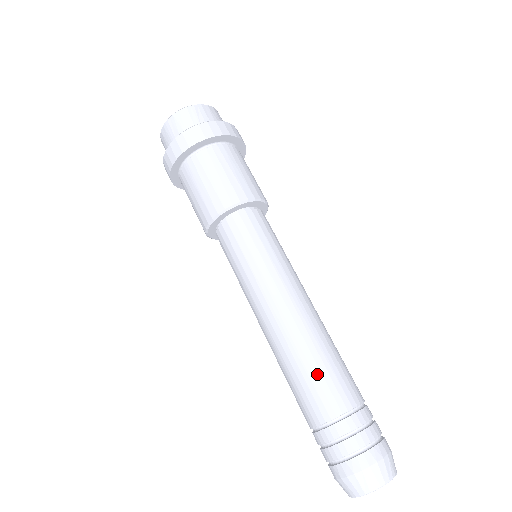
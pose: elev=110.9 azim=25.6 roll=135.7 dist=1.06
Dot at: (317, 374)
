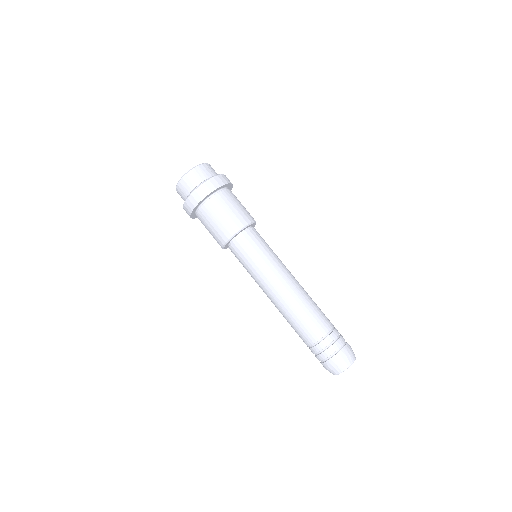
Dot at: (316, 310)
